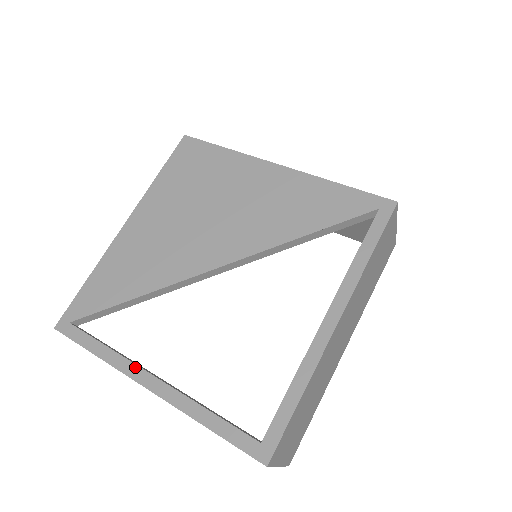
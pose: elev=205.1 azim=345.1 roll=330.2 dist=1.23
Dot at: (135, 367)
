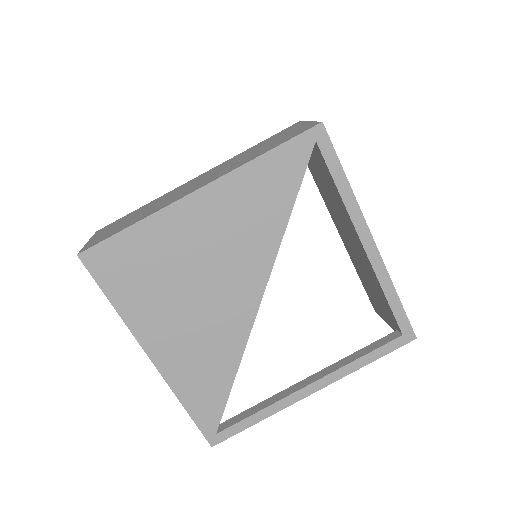
Dot at: (293, 396)
